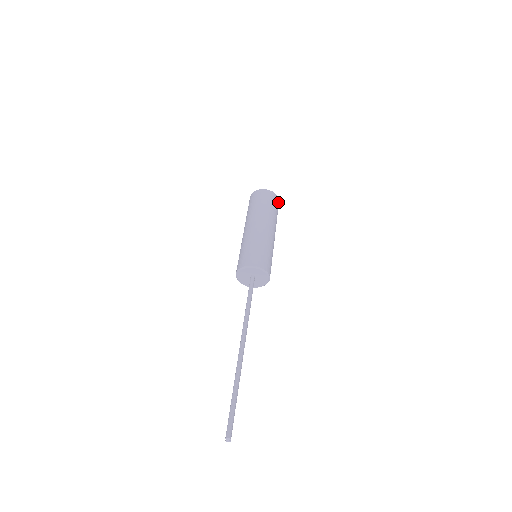
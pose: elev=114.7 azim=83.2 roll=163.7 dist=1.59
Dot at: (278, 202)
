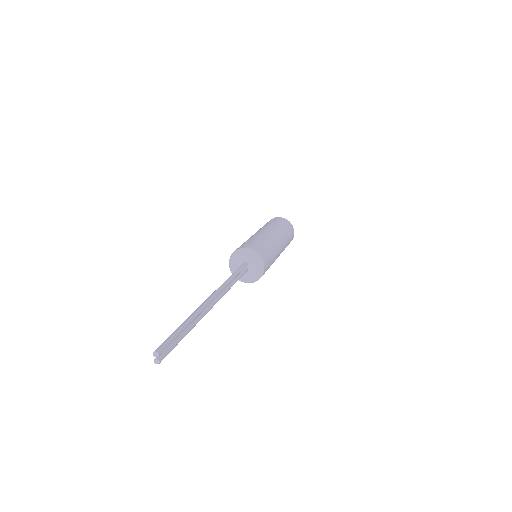
Dot at: (292, 230)
